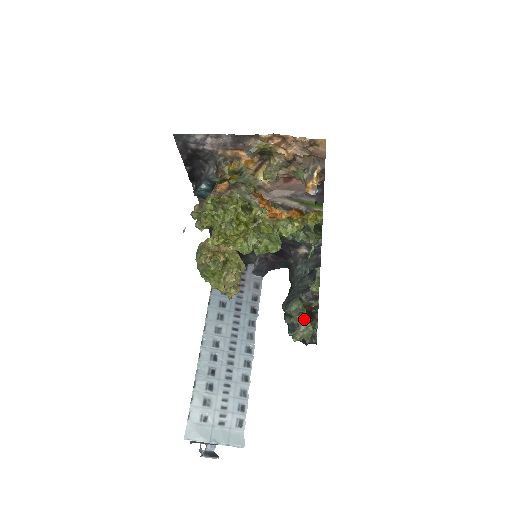
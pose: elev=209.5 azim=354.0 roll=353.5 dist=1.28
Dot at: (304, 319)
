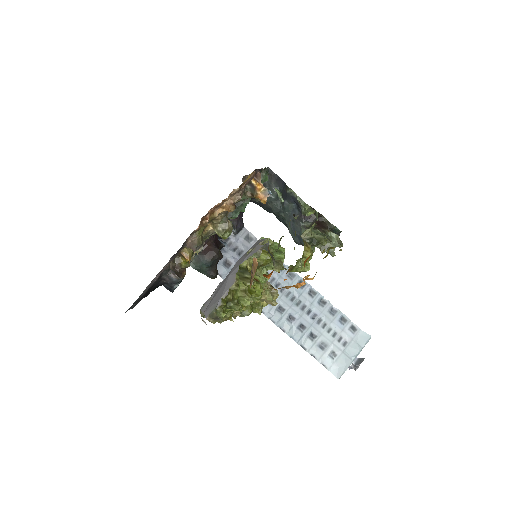
Dot at: (329, 242)
